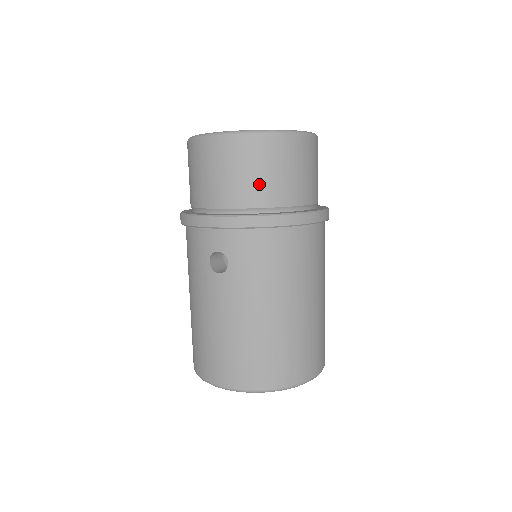
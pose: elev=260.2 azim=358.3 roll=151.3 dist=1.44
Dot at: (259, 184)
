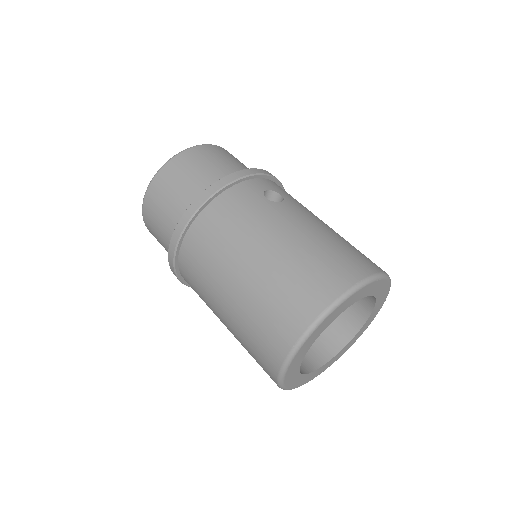
Dot at: occluded
